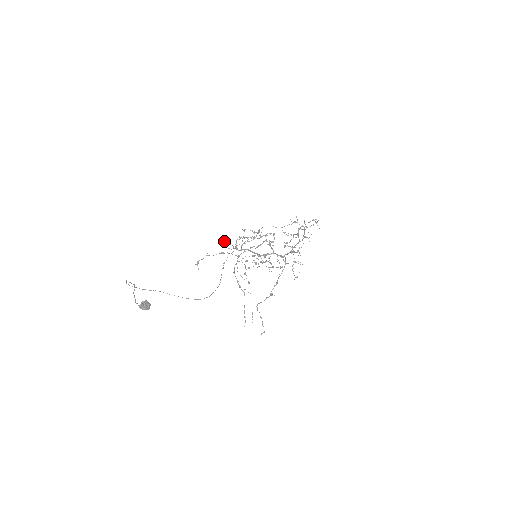
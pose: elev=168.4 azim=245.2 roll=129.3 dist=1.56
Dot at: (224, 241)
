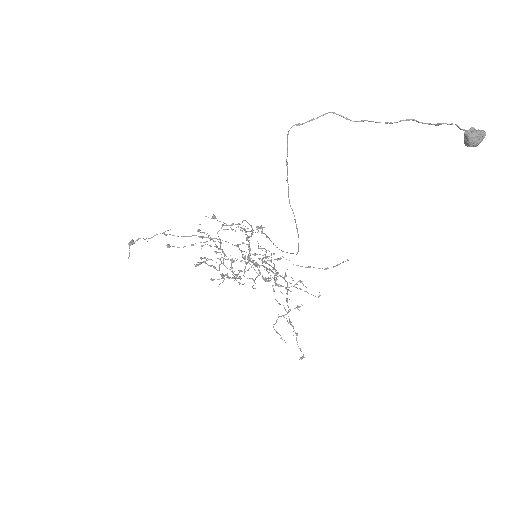
Dot at: (216, 218)
